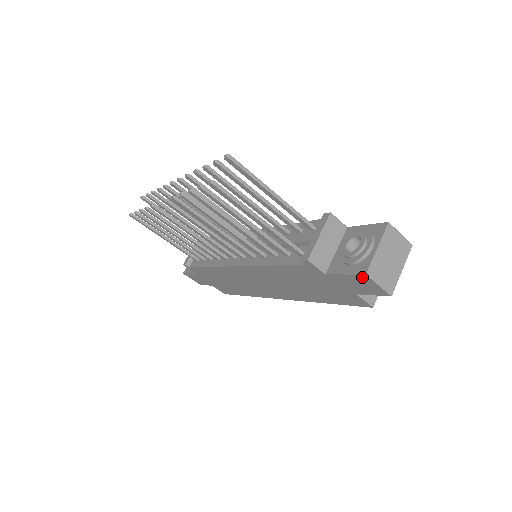
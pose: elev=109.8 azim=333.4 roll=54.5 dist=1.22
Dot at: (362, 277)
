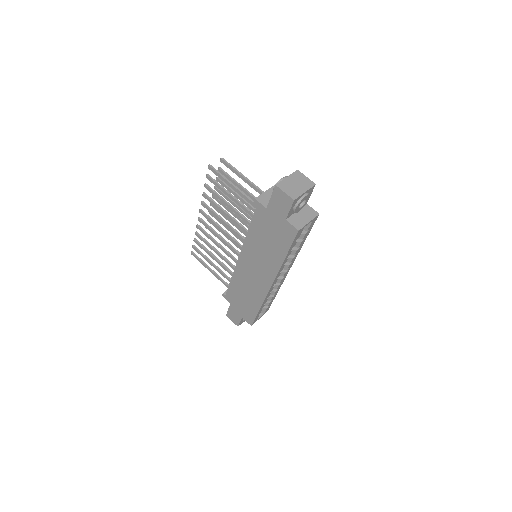
Dot at: (276, 190)
